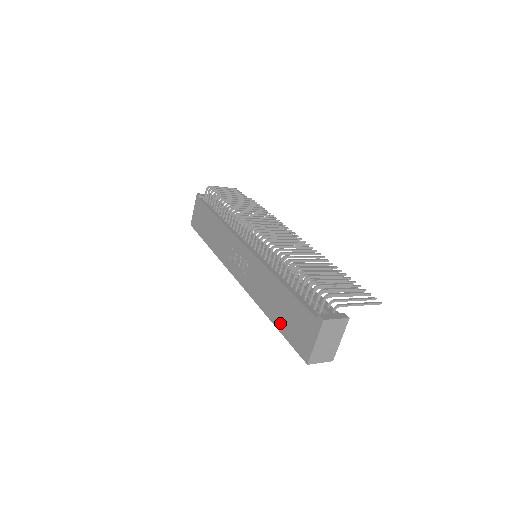
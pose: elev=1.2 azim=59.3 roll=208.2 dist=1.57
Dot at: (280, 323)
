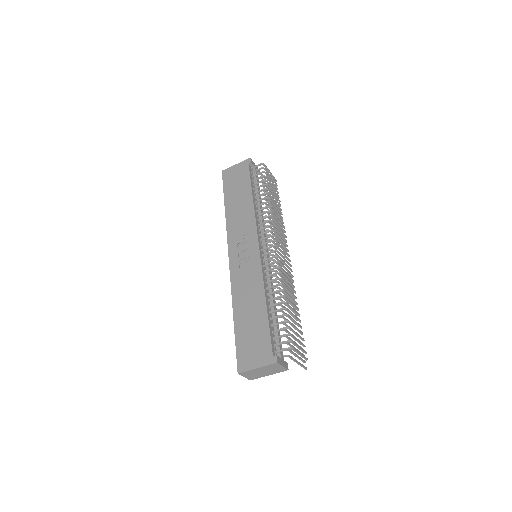
Dot at: (240, 327)
